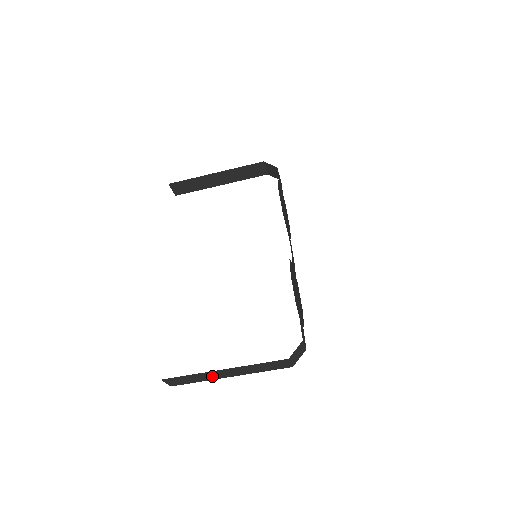
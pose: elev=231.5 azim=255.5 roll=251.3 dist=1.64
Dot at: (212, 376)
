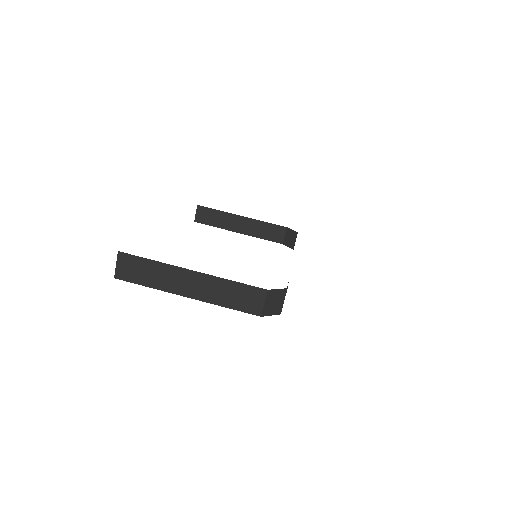
Dot at: (171, 281)
